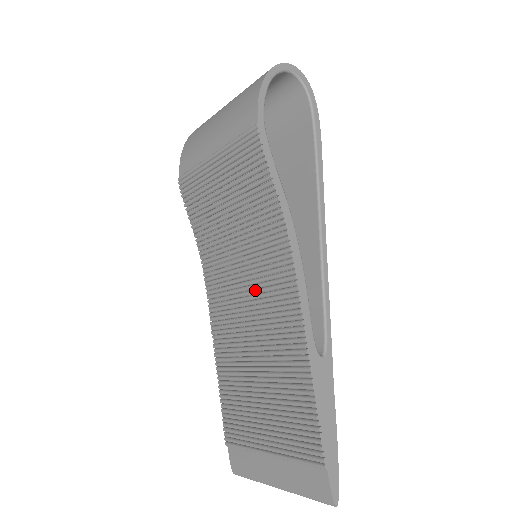
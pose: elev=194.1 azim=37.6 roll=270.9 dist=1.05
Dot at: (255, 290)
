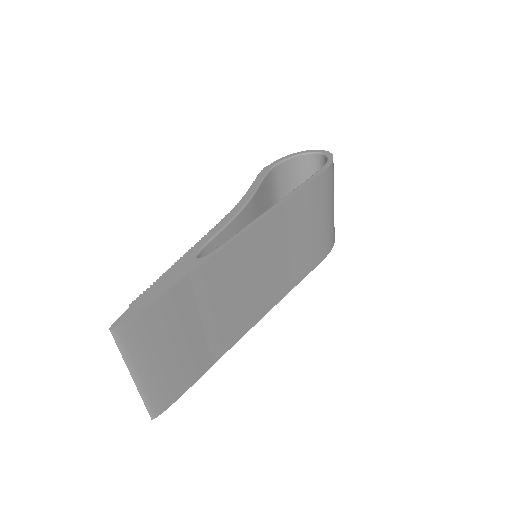
Dot at: occluded
